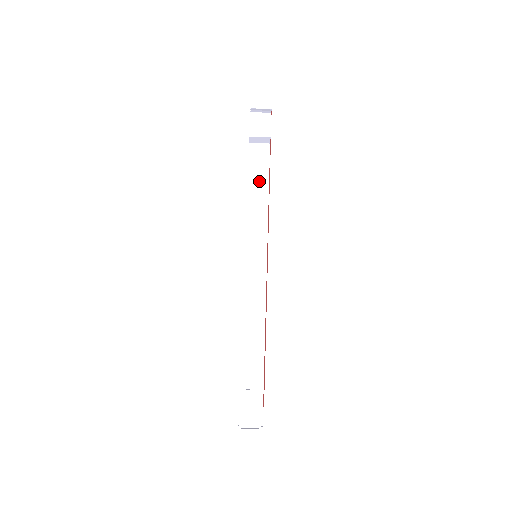
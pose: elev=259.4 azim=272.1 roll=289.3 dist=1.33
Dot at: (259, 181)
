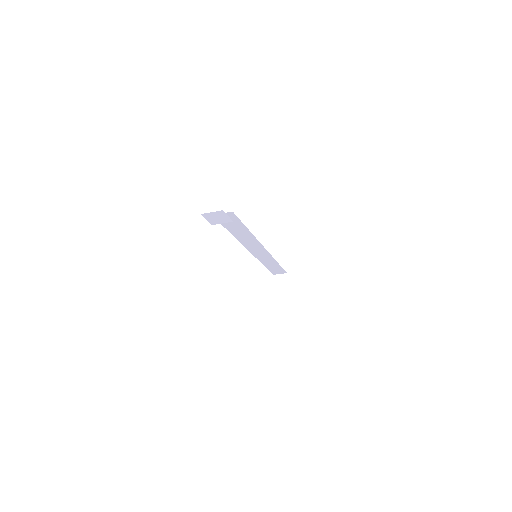
Dot at: (236, 227)
